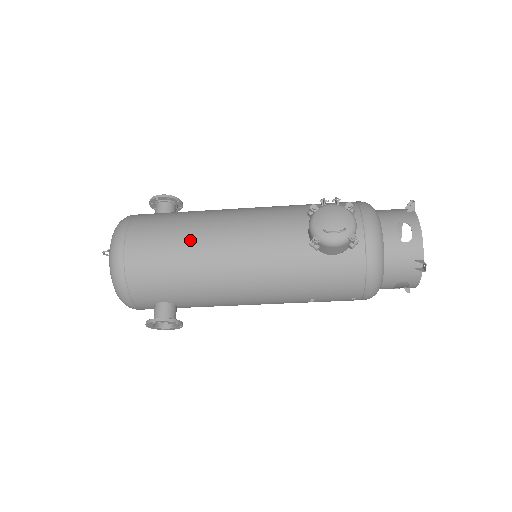
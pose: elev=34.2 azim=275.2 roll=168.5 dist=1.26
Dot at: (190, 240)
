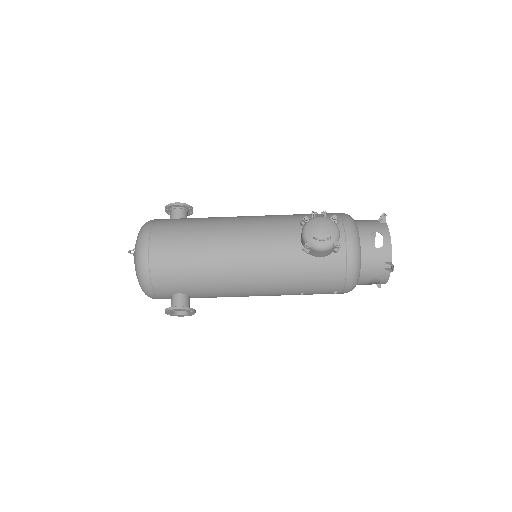
Dot at: (204, 243)
